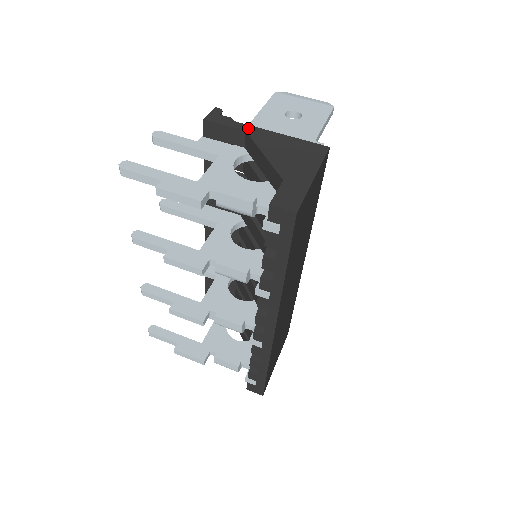
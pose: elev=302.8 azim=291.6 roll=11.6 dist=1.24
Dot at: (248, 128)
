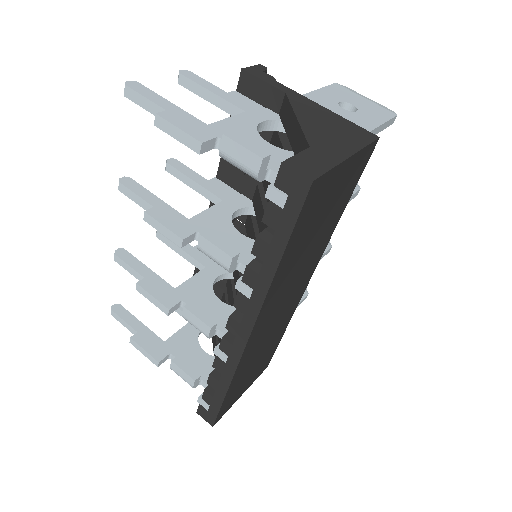
Dot at: (289, 91)
